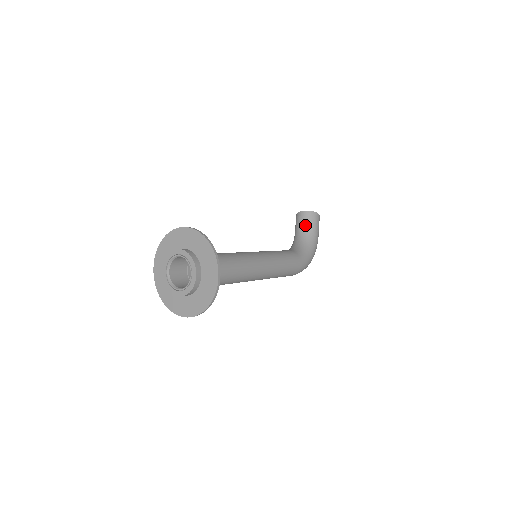
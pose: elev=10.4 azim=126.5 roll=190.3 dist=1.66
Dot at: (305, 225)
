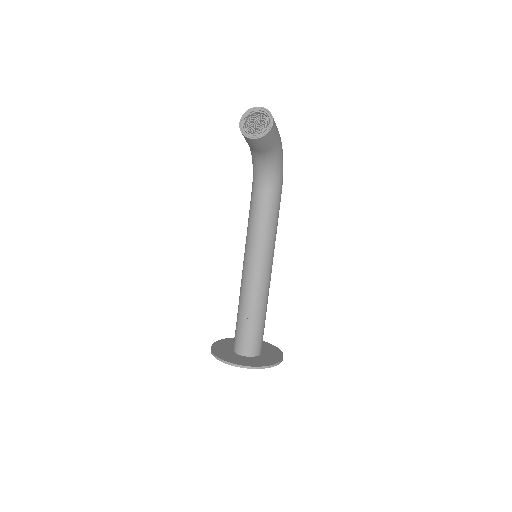
Dot at: (264, 149)
